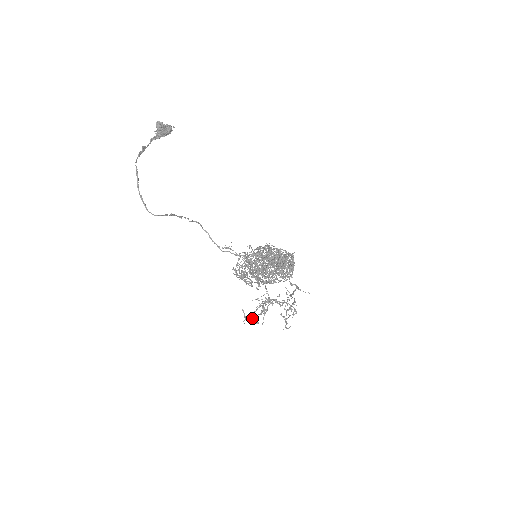
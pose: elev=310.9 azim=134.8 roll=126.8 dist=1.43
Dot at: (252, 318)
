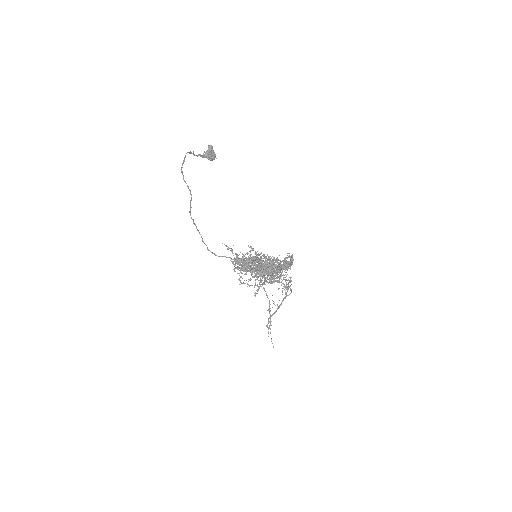
Dot at: (253, 276)
